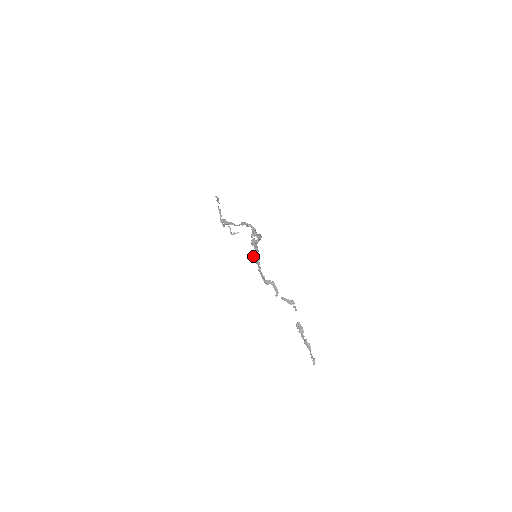
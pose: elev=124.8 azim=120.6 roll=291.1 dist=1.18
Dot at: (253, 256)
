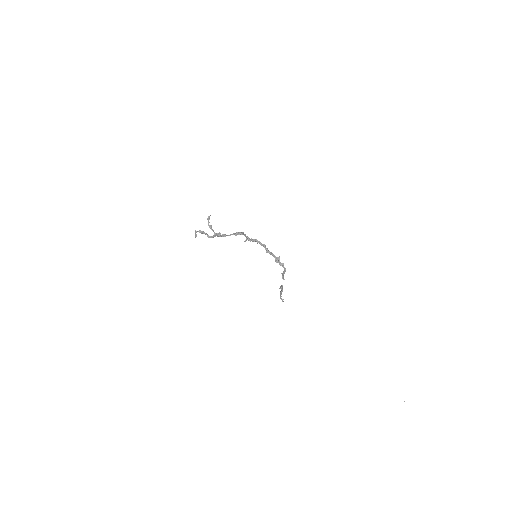
Dot at: (277, 262)
